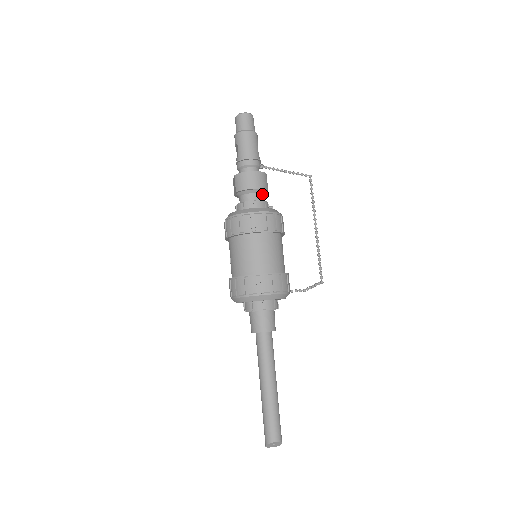
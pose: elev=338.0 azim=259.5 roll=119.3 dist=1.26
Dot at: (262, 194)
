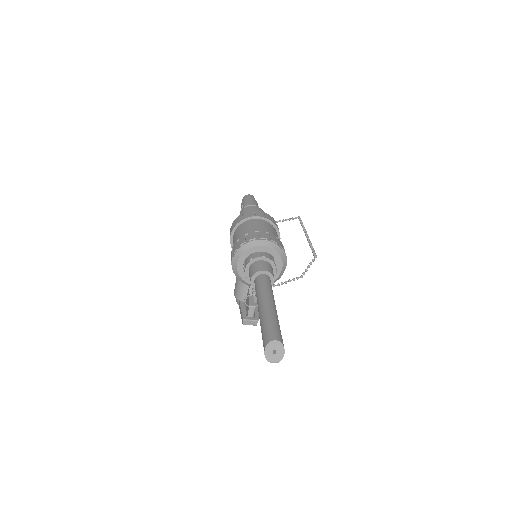
Dot at: occluded
